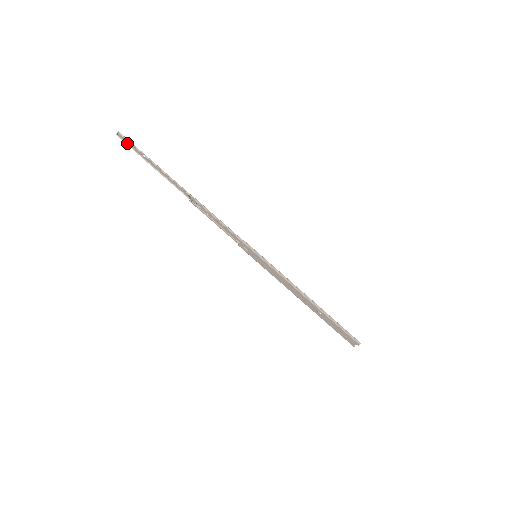
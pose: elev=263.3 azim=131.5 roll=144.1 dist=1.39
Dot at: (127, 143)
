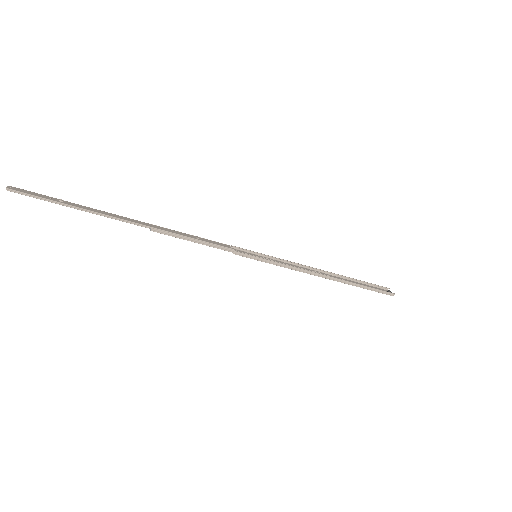
Dot at: (28, 192)
